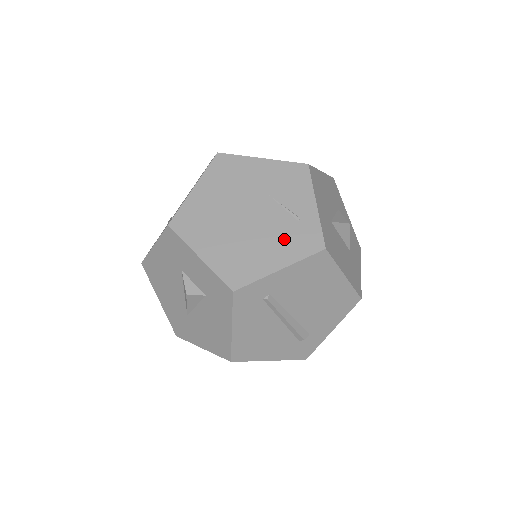
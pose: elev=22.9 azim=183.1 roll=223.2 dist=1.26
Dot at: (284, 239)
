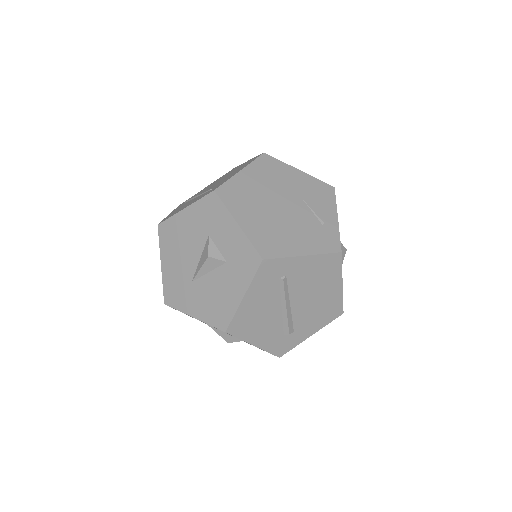
Dot at: (310, 234)
